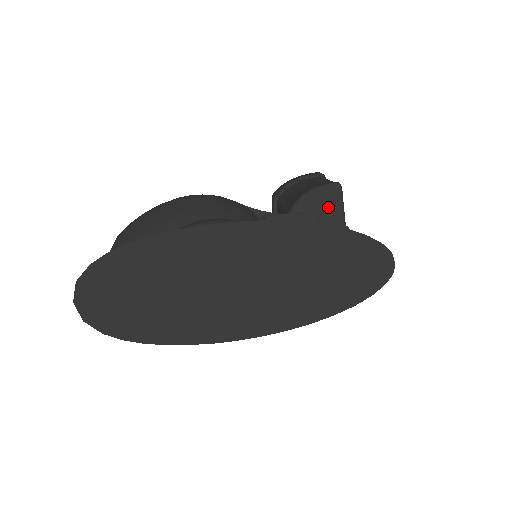
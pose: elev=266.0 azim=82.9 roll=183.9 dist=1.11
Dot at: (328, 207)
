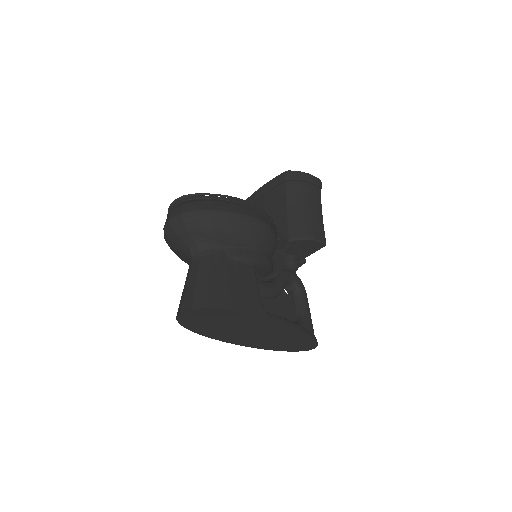
Dot at: (309, 249)
